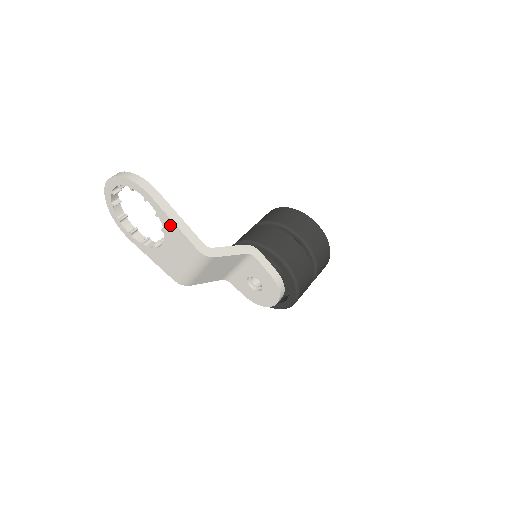
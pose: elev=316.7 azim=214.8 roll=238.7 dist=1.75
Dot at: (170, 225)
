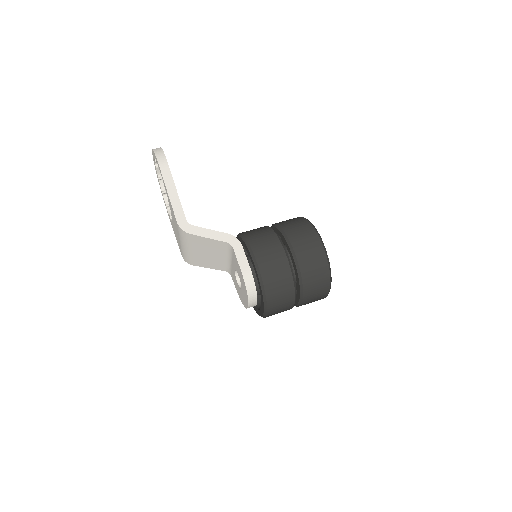
Dot at: (168, 196)
